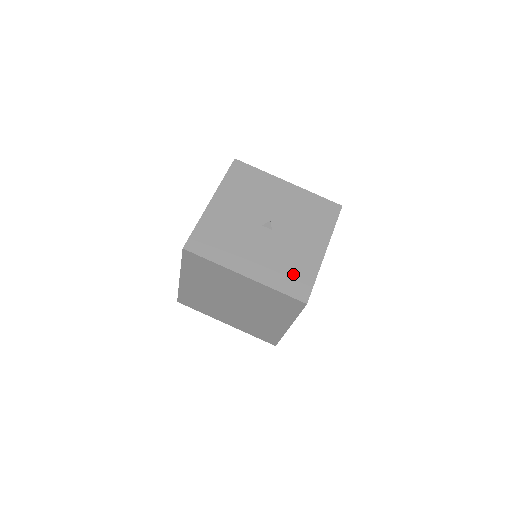
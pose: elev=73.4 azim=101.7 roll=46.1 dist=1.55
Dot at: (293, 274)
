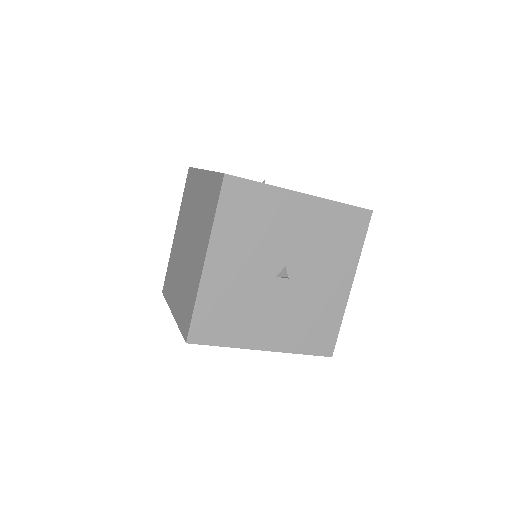
Dot at: (316, 328)
